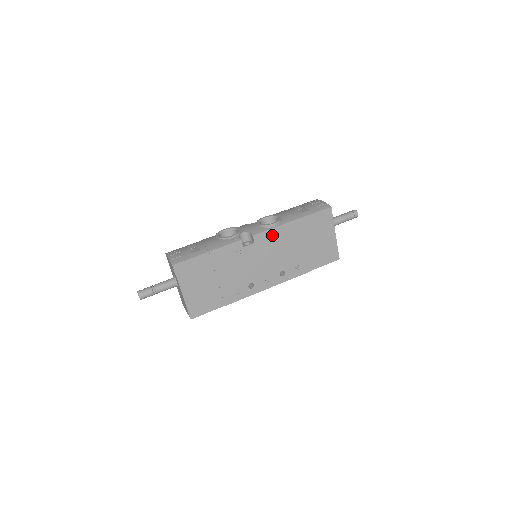
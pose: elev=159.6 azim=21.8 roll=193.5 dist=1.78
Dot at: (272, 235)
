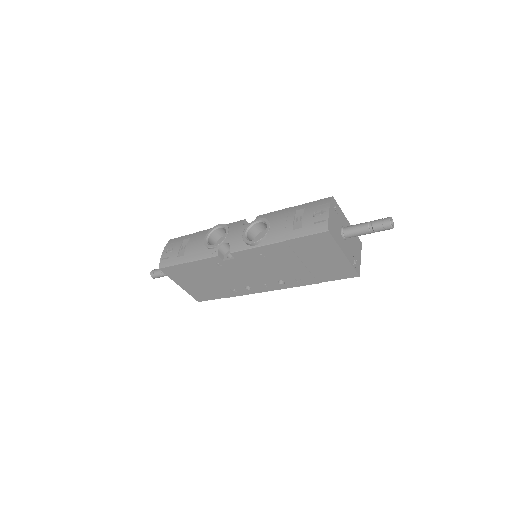
Dot at: (253, 253)
